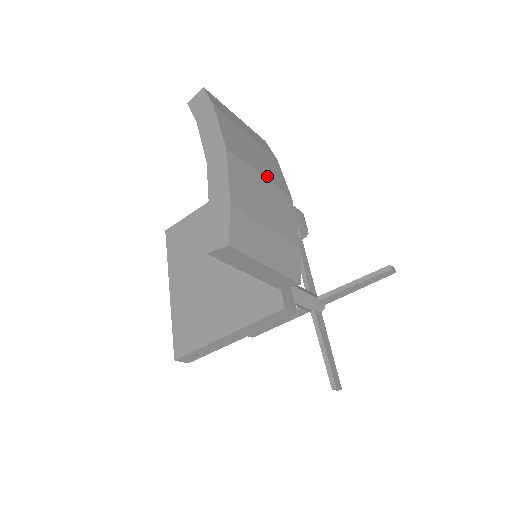
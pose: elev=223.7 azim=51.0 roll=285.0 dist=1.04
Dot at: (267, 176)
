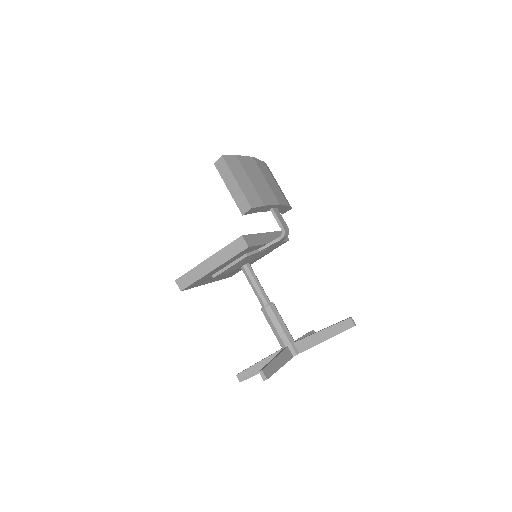
Dot at: (270, 186)
